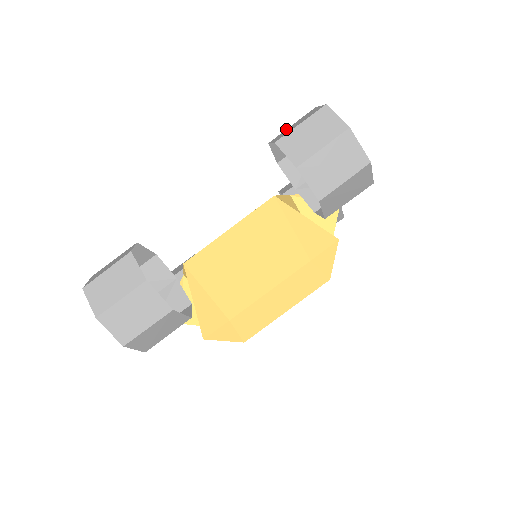
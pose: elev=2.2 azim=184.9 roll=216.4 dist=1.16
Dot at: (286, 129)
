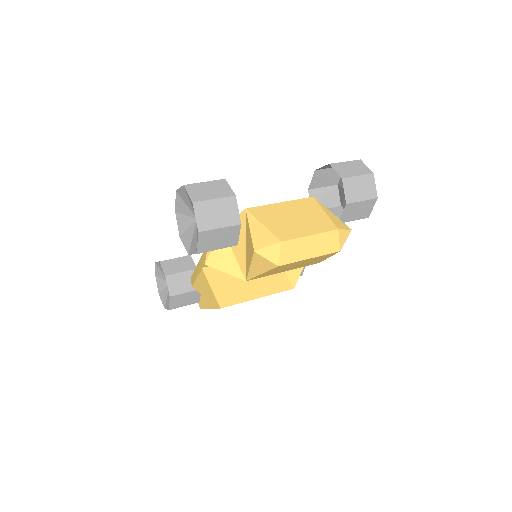
Dot at: (327, 168)
